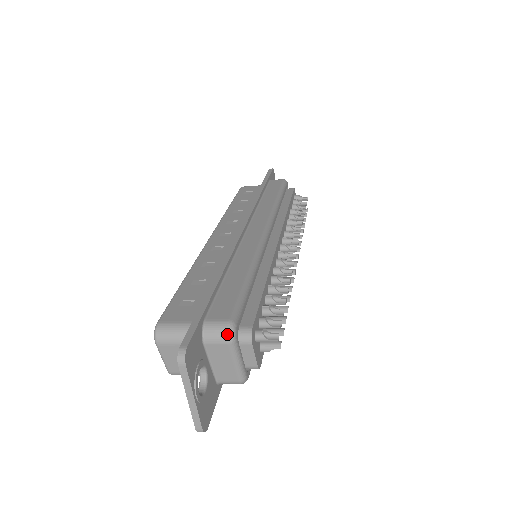
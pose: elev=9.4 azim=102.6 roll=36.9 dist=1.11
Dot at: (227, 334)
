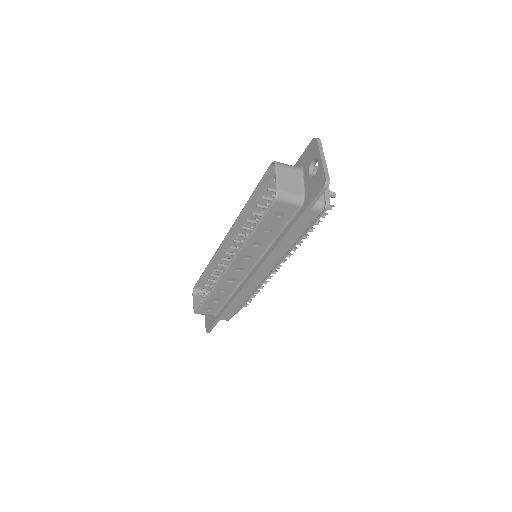
Dot at: occluded
